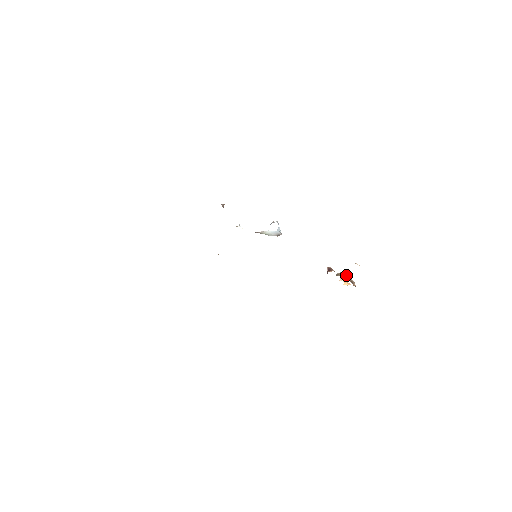
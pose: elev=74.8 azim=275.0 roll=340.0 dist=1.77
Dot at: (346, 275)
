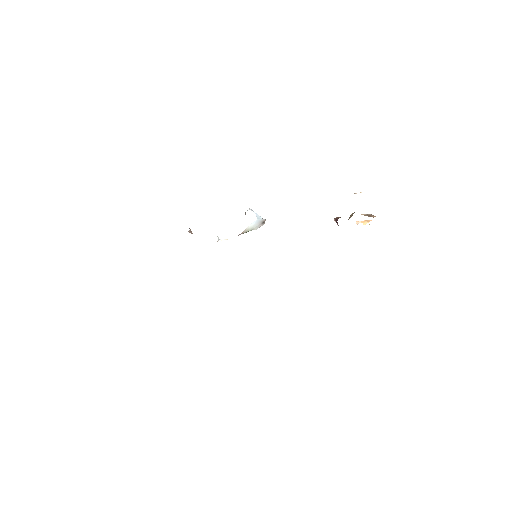
Dot at: occluded
